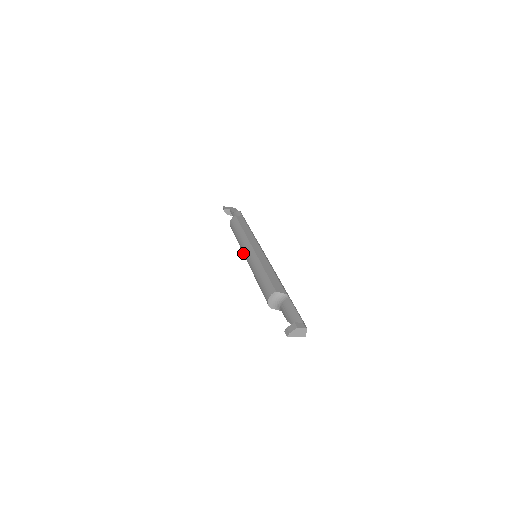
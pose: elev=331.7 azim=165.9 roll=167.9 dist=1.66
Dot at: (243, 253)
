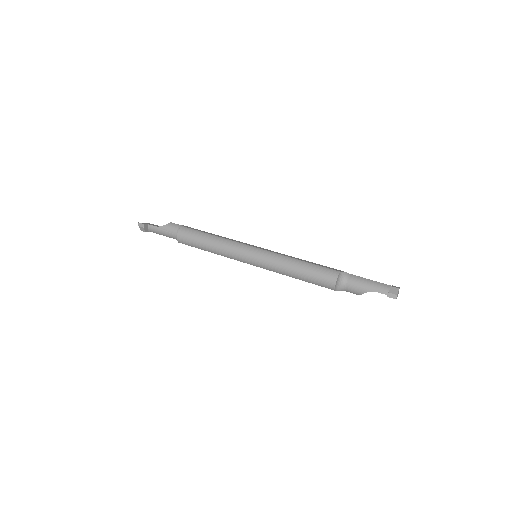
Dot at: (239, 257)
